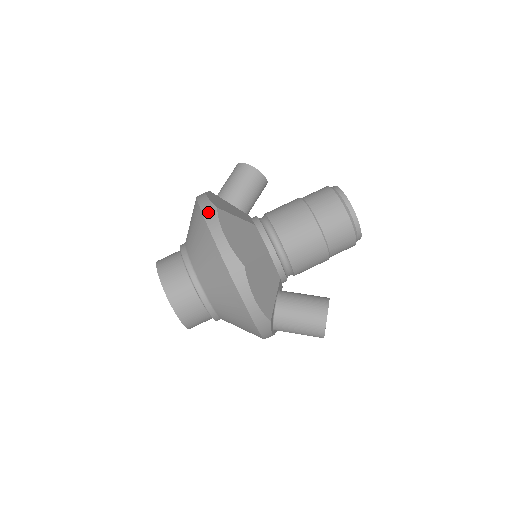
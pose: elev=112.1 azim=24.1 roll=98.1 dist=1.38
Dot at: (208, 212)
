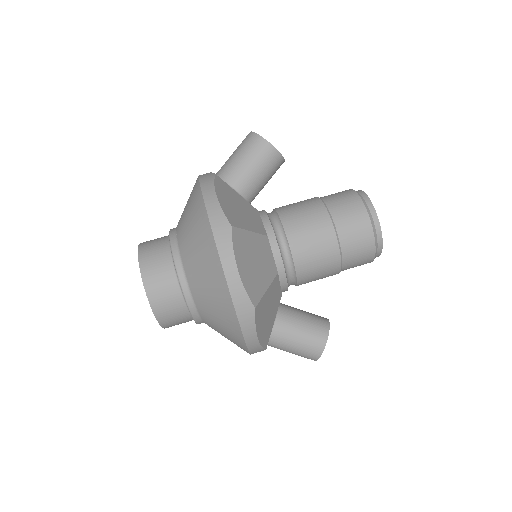
Dot at: (219, 230)
